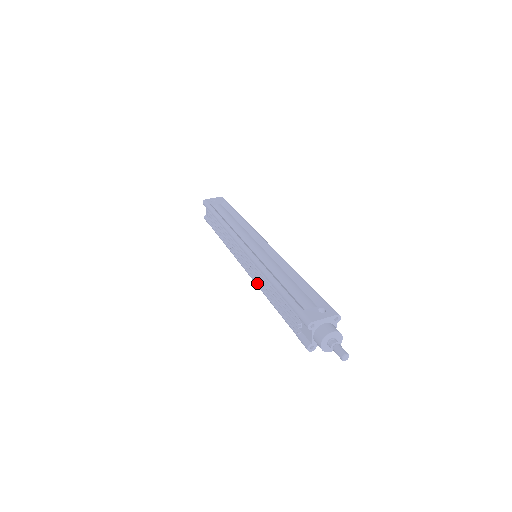
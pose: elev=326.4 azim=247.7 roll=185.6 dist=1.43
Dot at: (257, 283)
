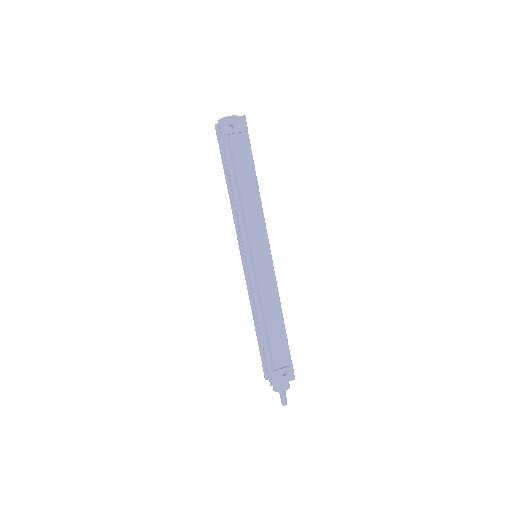
Dot at: (248, 290)
